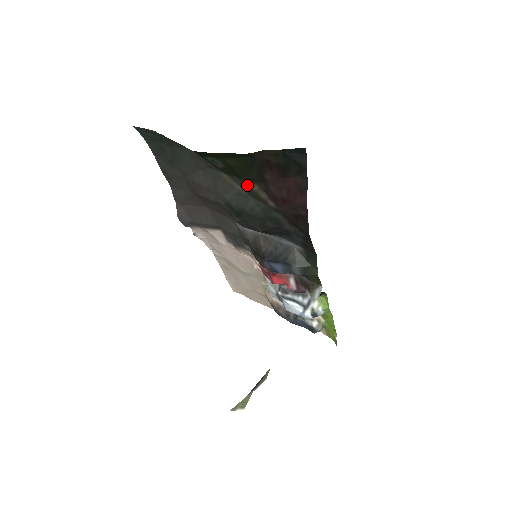
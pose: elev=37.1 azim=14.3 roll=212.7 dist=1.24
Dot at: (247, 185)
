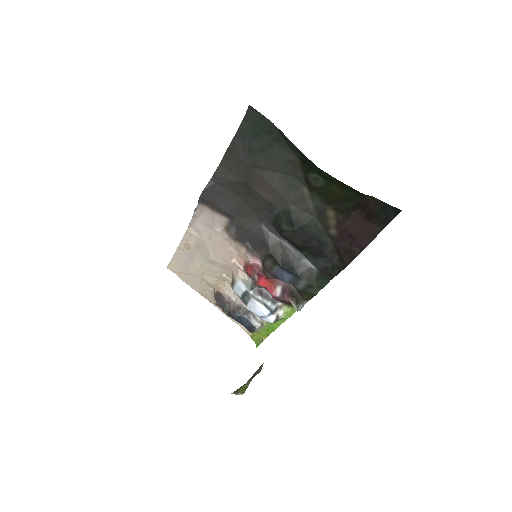
Dot at: (325, 209)
